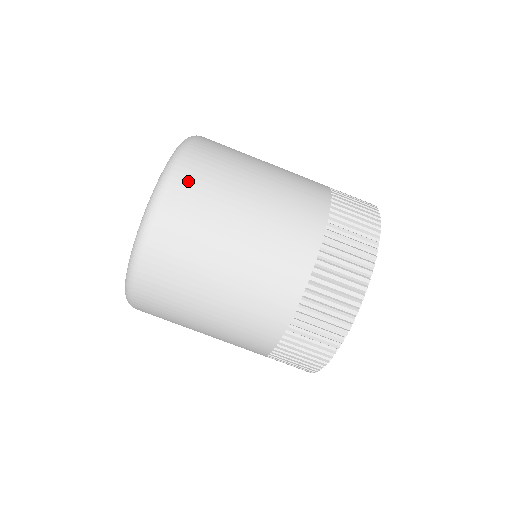
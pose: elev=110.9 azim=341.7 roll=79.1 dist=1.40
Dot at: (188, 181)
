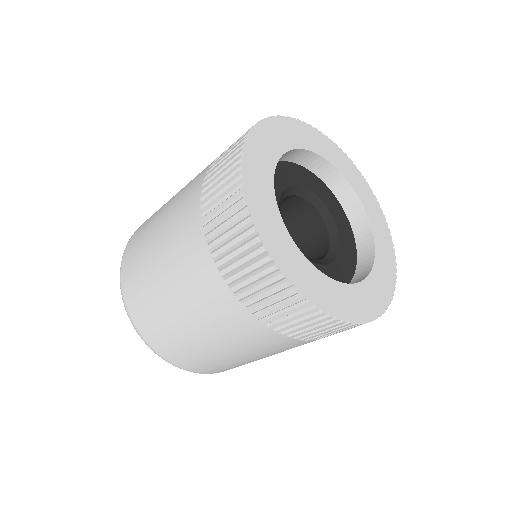
Dot at: occluded
